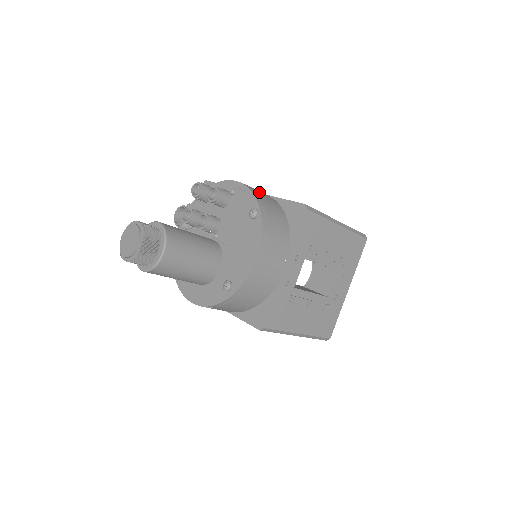
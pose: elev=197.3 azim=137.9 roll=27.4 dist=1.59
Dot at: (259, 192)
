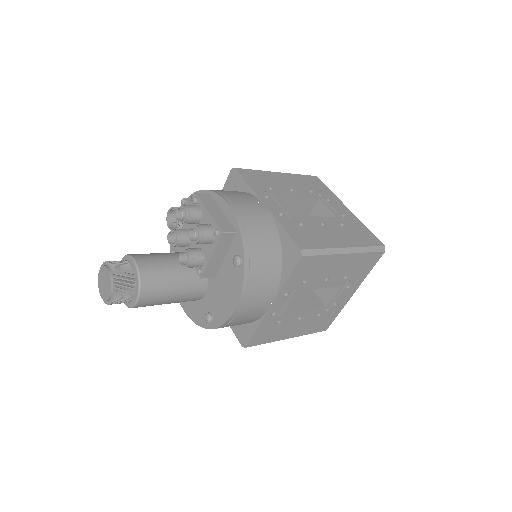
Dot at: (253, 222)
